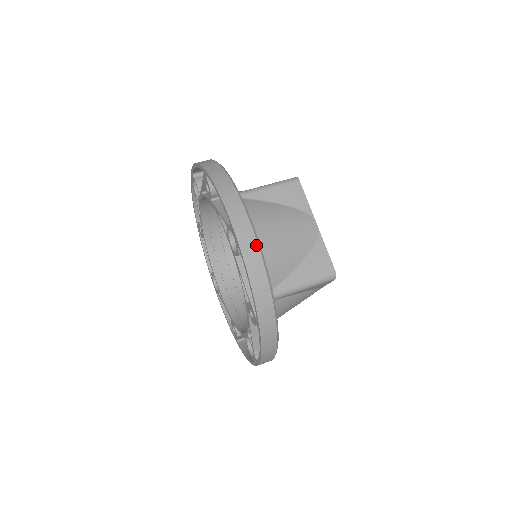
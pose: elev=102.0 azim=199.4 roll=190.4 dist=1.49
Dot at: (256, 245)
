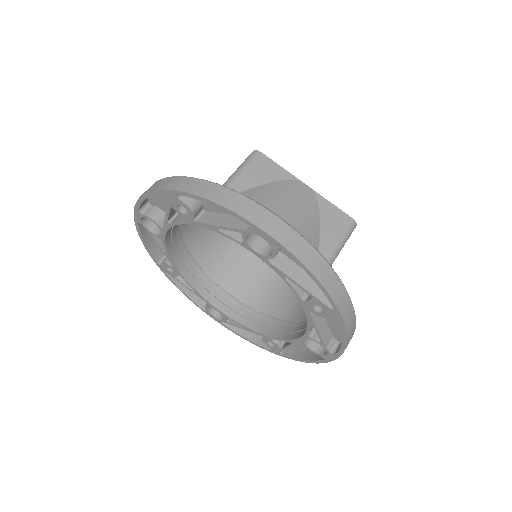
Dot at: (294, 232)
